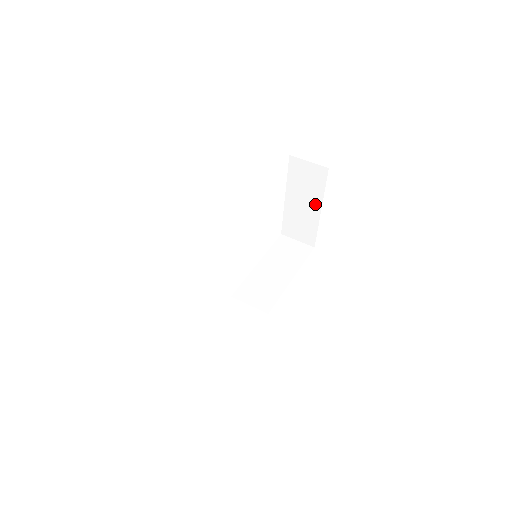
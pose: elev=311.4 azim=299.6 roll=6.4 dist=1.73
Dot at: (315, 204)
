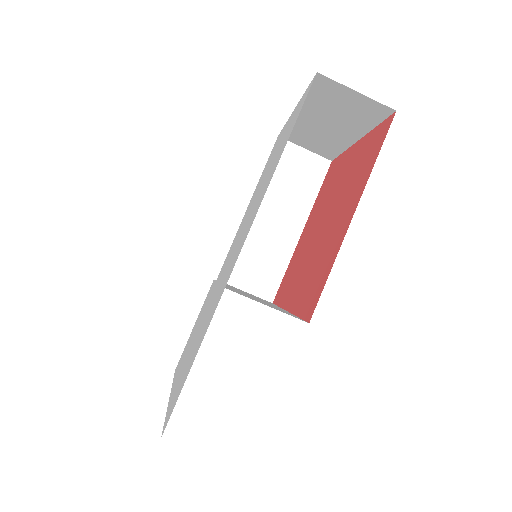
Dot at: (349, 132)
